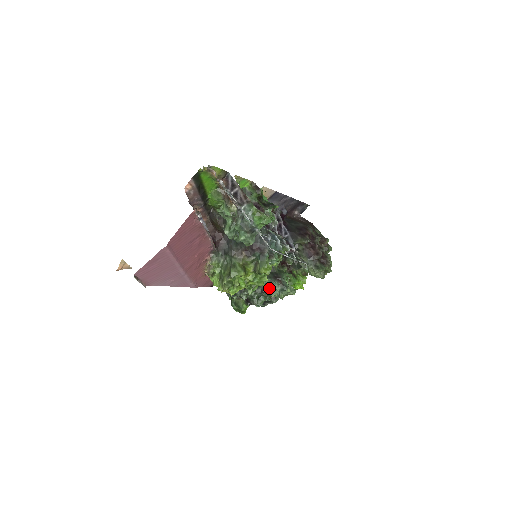
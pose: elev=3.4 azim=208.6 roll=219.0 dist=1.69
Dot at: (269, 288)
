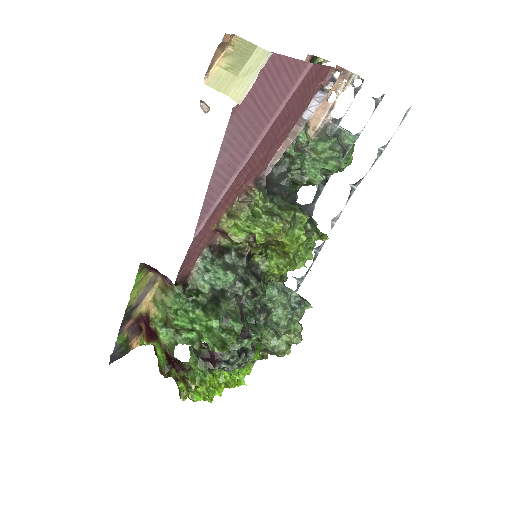
Dot at: (270, 309)
